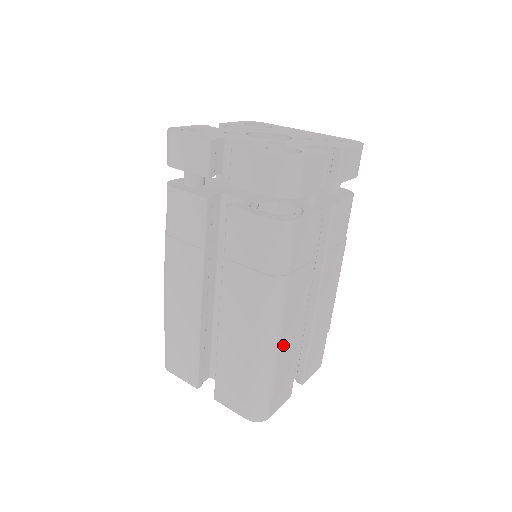
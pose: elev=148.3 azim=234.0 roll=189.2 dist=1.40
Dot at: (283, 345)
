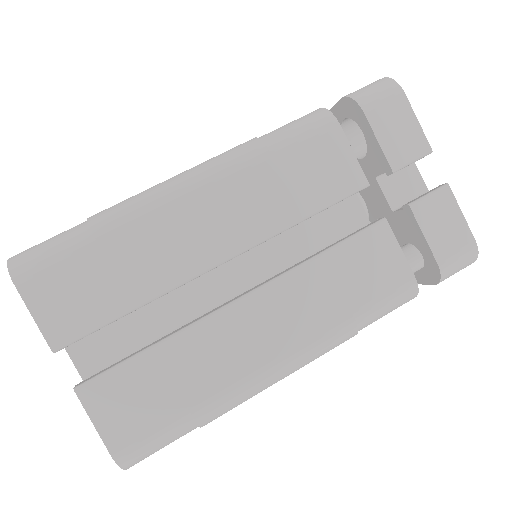
Dot at: (162, 222)
